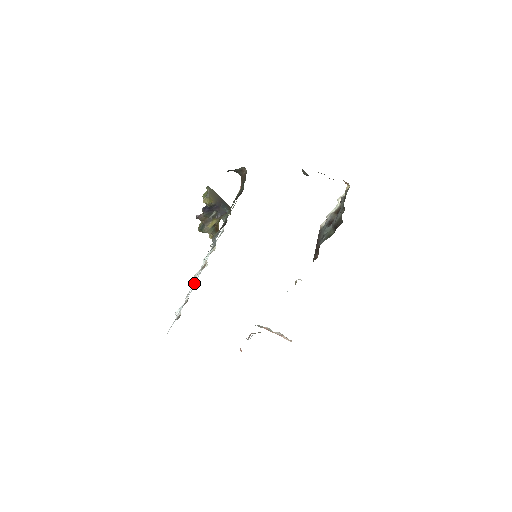
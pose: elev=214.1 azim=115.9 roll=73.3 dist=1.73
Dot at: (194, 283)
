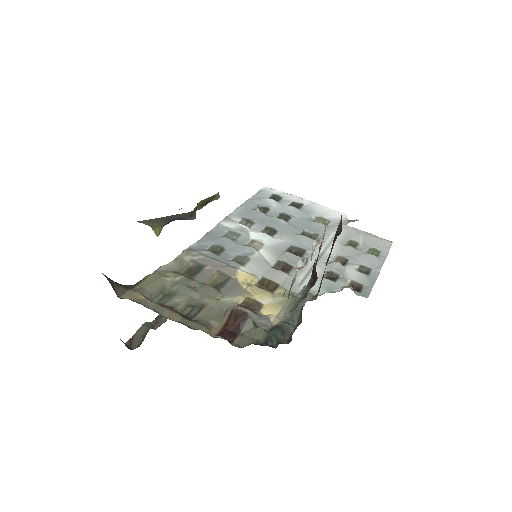
Dot at: occluded
